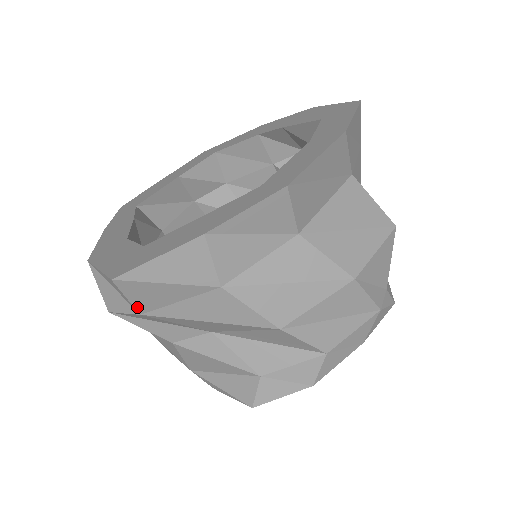
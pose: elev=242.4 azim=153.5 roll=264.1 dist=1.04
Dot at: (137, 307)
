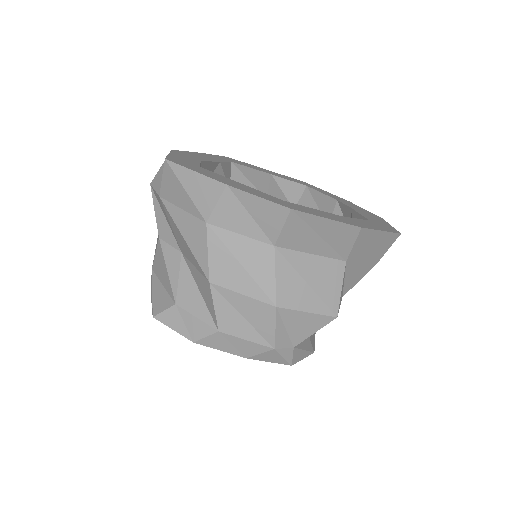
Dot at: (162, 189)
